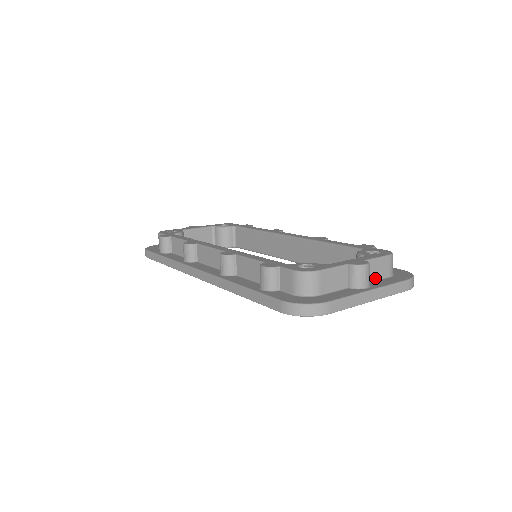
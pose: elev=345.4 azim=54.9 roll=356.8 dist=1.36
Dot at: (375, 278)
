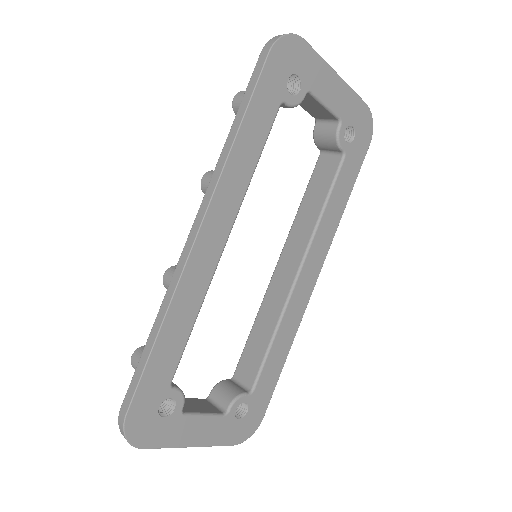
Dot at: occluded
